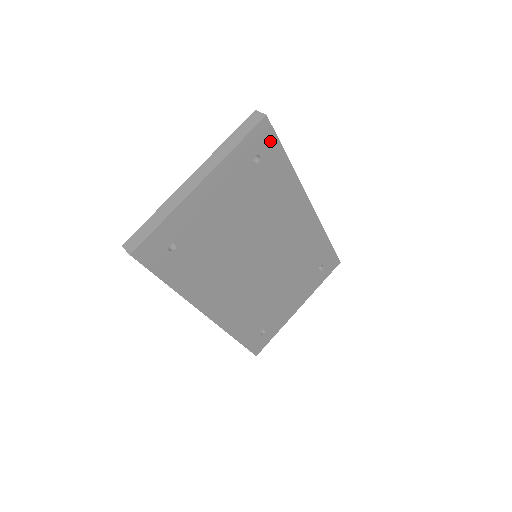
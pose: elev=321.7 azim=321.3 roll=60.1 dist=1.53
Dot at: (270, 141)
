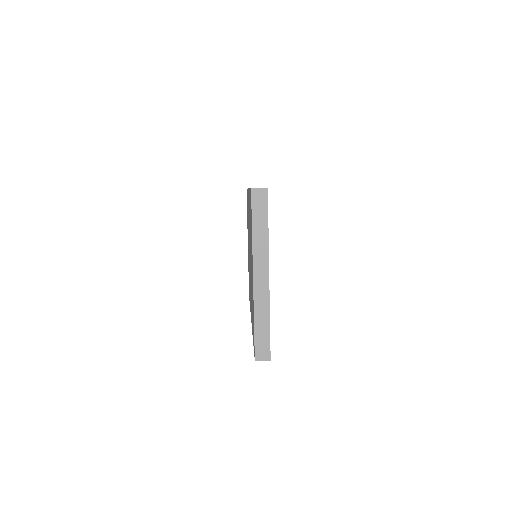
Dot at: occluded
